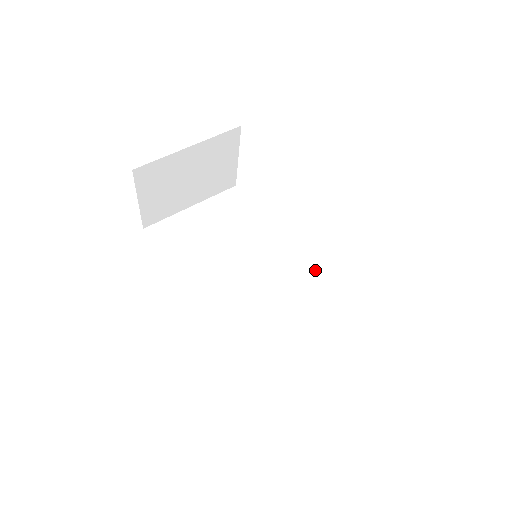
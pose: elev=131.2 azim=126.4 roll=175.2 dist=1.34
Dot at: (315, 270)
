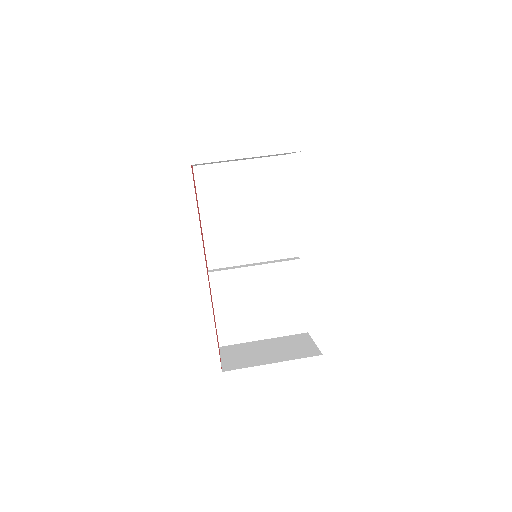
Dot at: (298, 268)
